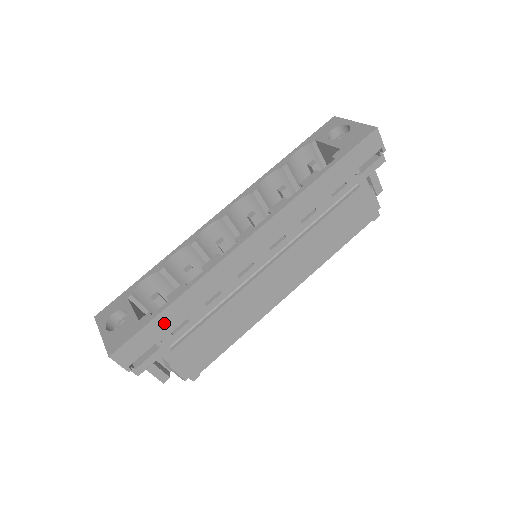
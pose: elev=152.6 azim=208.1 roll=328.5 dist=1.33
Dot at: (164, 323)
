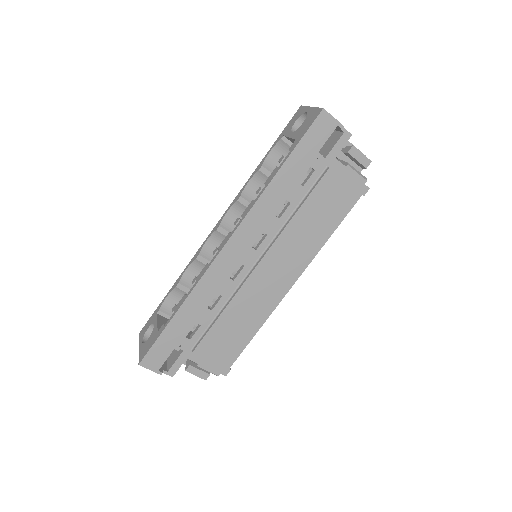
Dot at: (175, 331)
